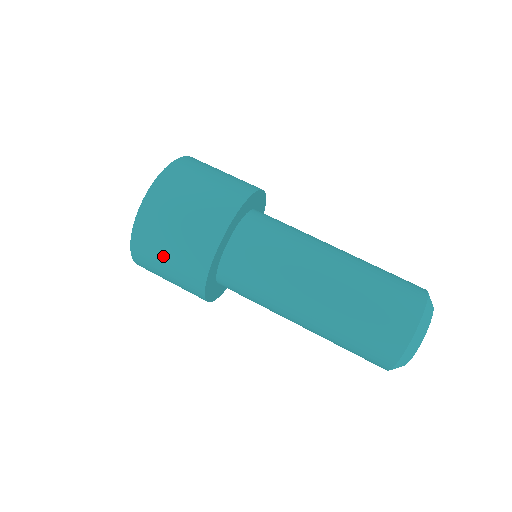
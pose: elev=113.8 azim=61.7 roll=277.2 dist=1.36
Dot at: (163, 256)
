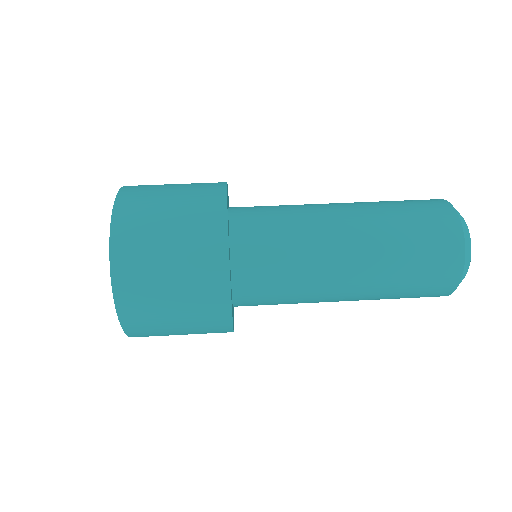
Dot at: (163, 280)
